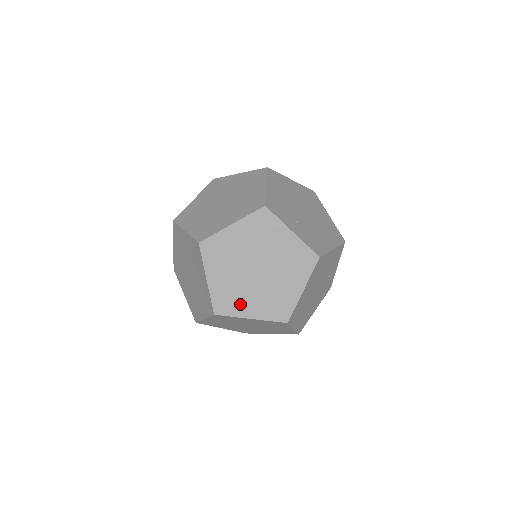
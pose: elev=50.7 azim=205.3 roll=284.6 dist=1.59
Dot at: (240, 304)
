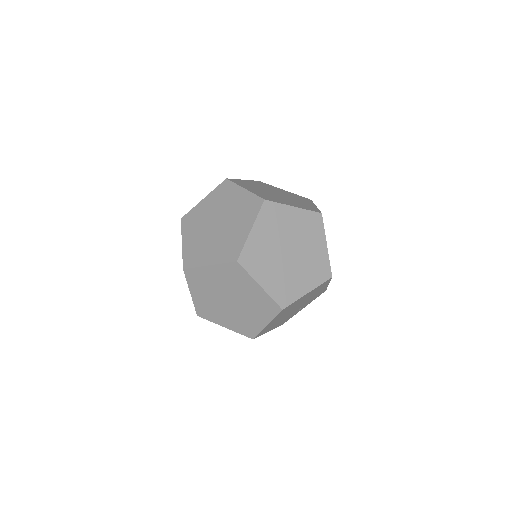
Dot at: (261, 268)
